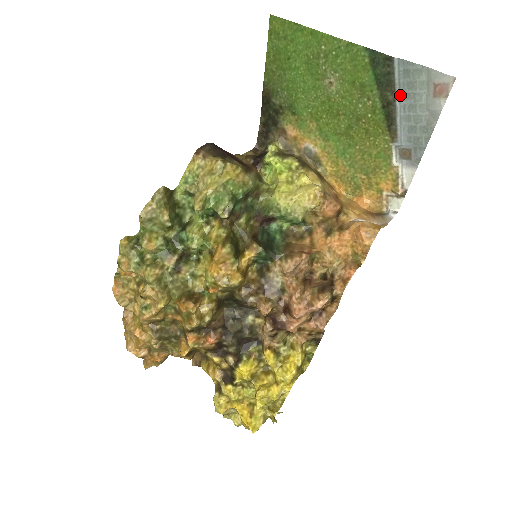
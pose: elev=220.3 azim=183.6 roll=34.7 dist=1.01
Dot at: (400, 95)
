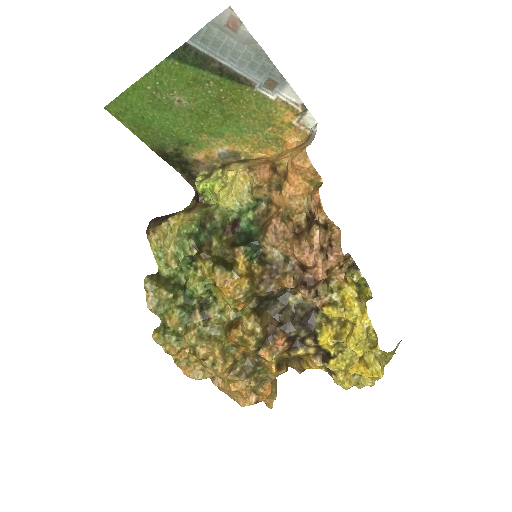
Dot at: (219, 57)
